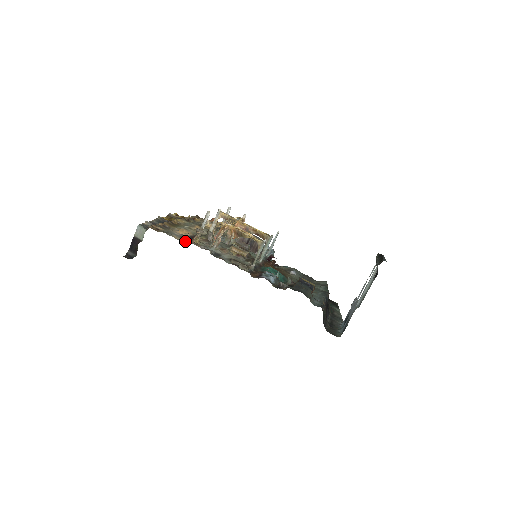
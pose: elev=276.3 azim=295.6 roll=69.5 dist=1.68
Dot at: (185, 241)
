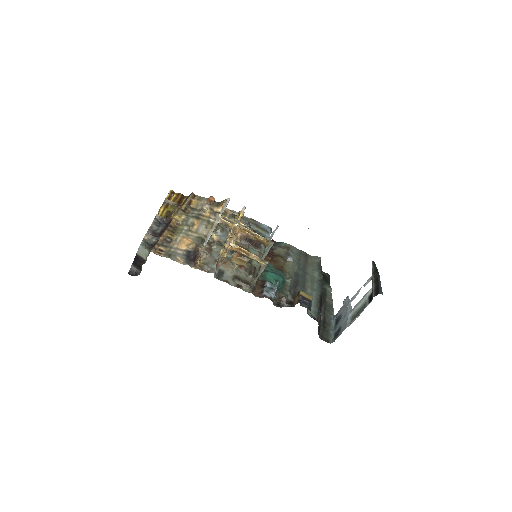
Dot at: occluded
